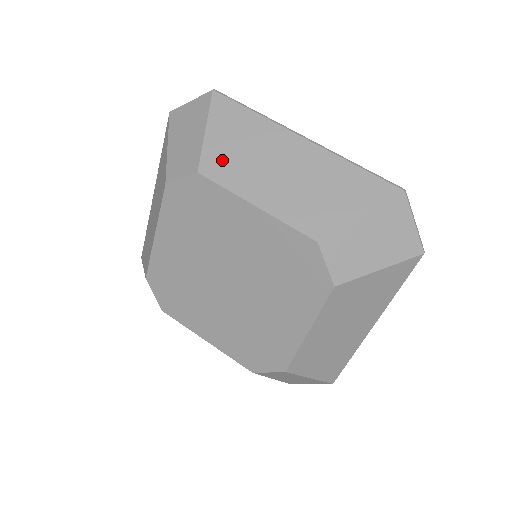
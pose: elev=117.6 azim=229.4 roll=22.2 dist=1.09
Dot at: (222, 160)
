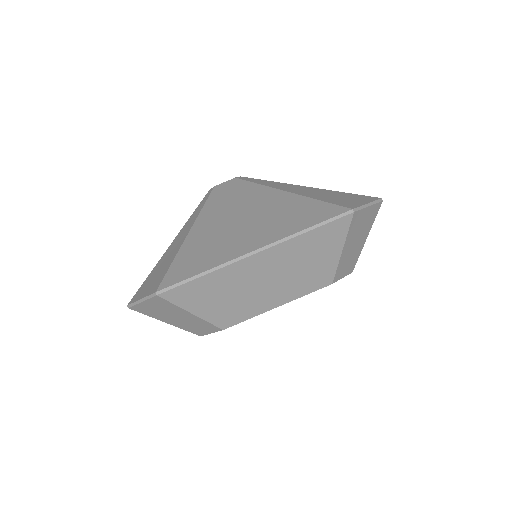
Dot at: (227, 313)
